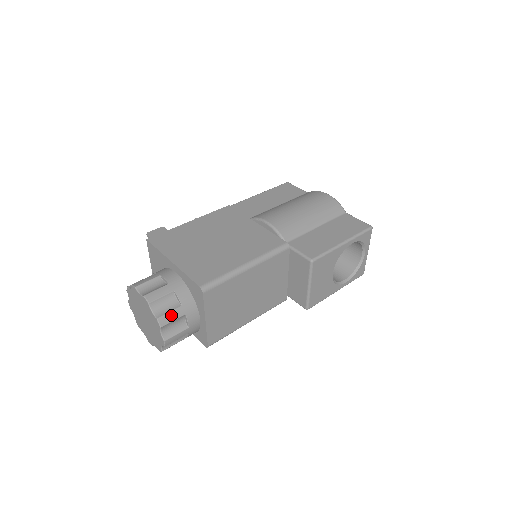
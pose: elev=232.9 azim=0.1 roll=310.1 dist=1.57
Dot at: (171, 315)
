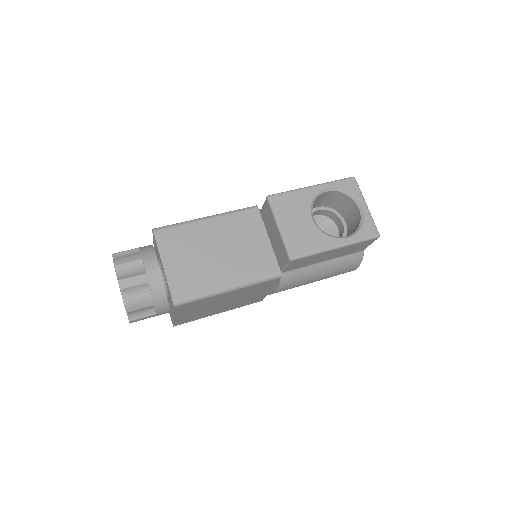
Dot at: (127, 258)
